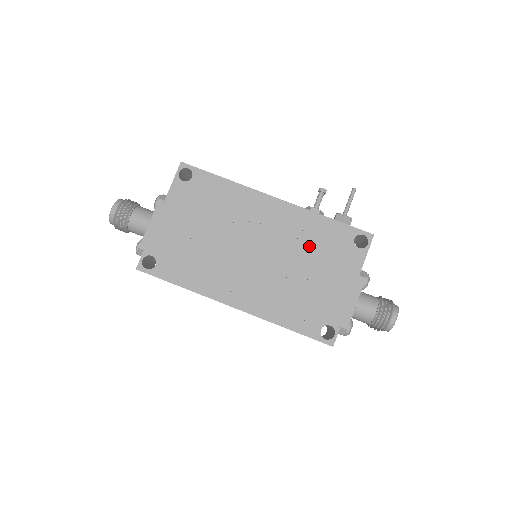
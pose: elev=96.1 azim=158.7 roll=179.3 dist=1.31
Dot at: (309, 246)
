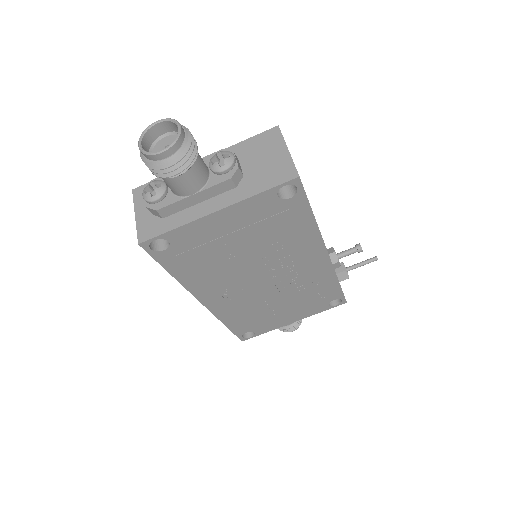
Dot at: (304, 292)
